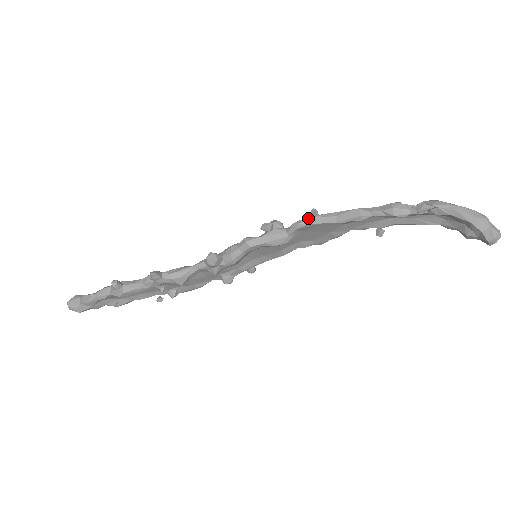
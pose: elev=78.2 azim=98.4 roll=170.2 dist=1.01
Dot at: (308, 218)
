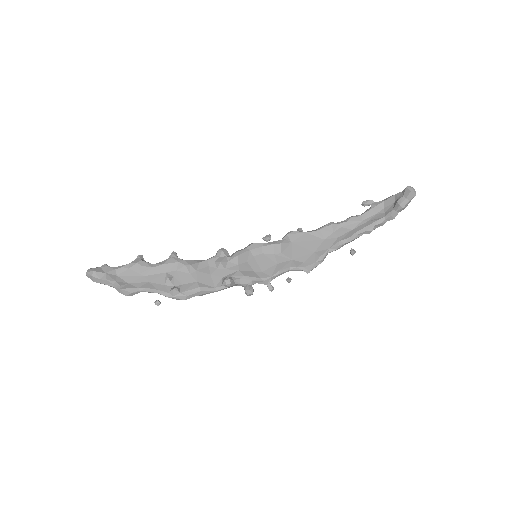
Dot at: (296, 232)
